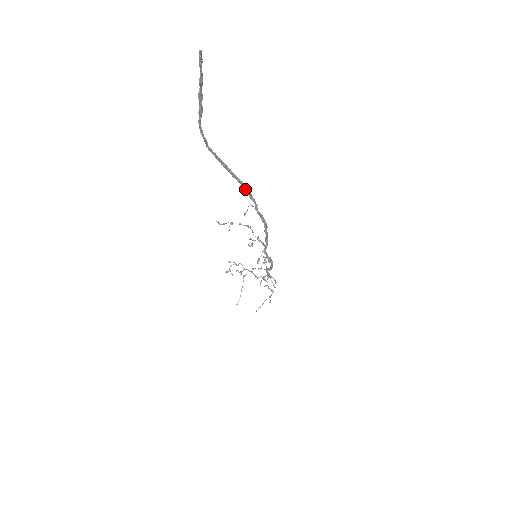
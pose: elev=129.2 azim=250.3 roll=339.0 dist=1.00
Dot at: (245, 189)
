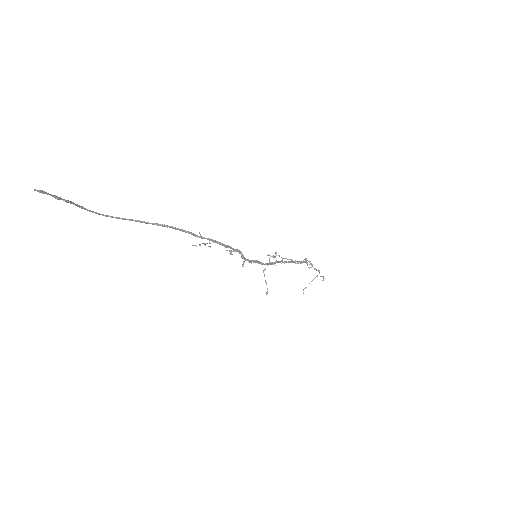
Dot at: (173, 228)
